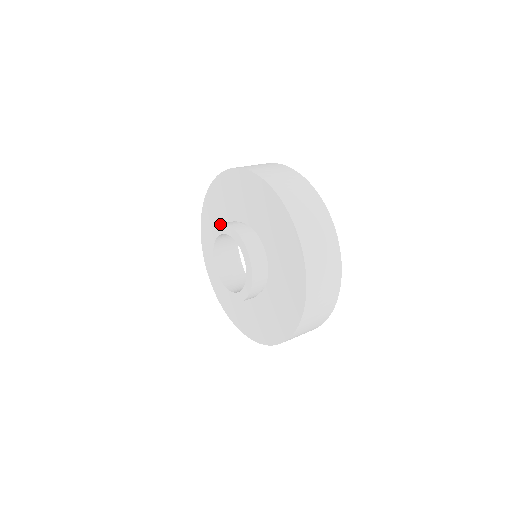
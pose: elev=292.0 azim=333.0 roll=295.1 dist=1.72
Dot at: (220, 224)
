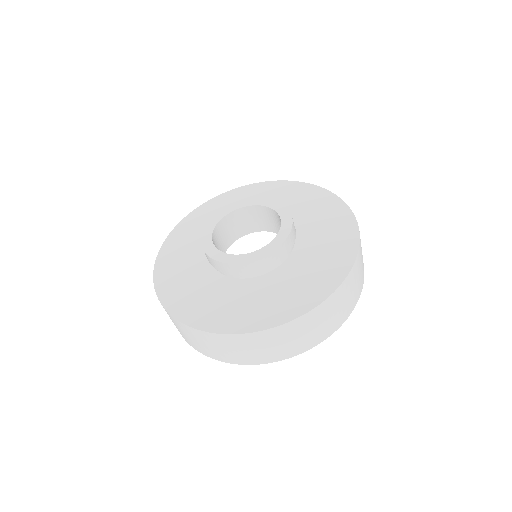
Dot at: occluded
